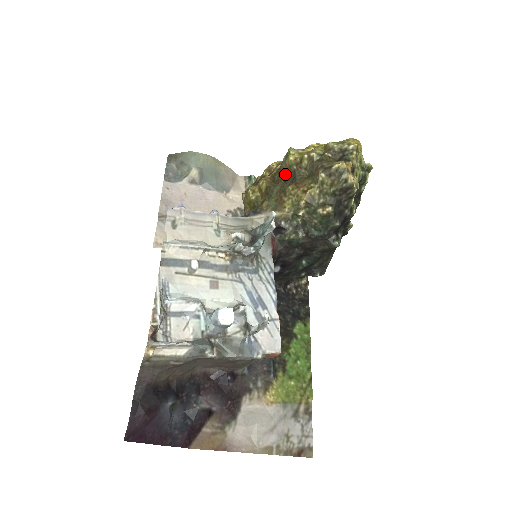
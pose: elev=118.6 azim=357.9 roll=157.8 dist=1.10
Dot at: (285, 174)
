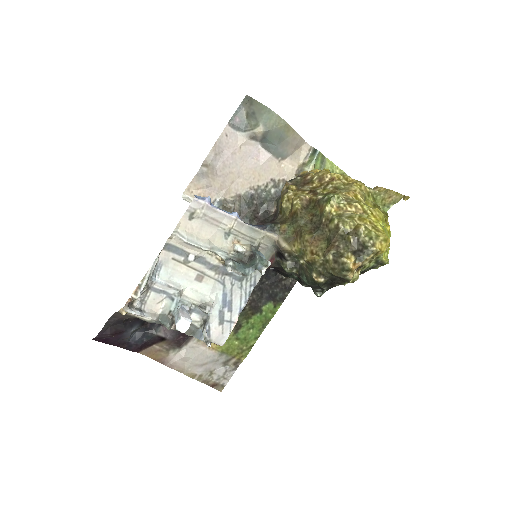
Dot at: (317, 213)
